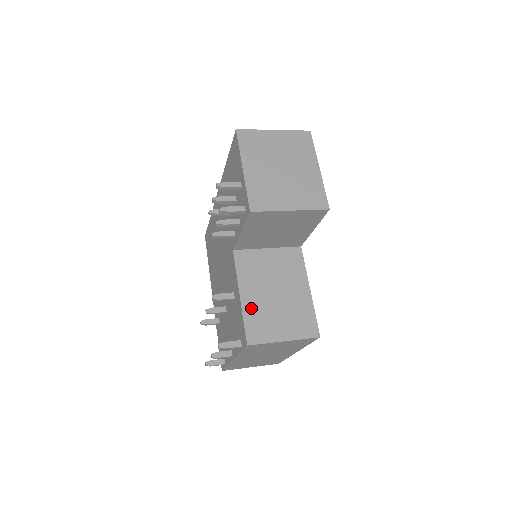
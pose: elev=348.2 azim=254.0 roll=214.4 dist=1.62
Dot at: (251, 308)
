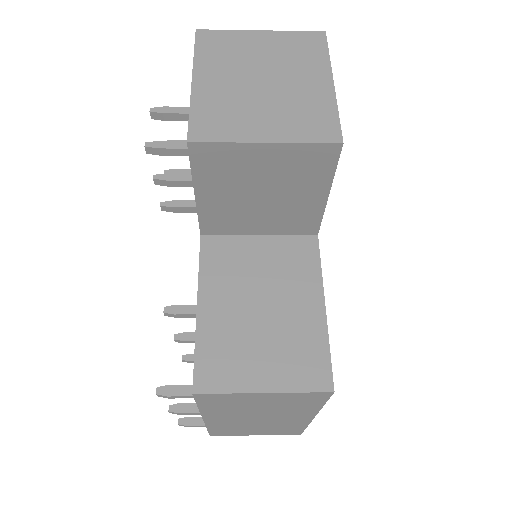
Dot at: (212, 328)
